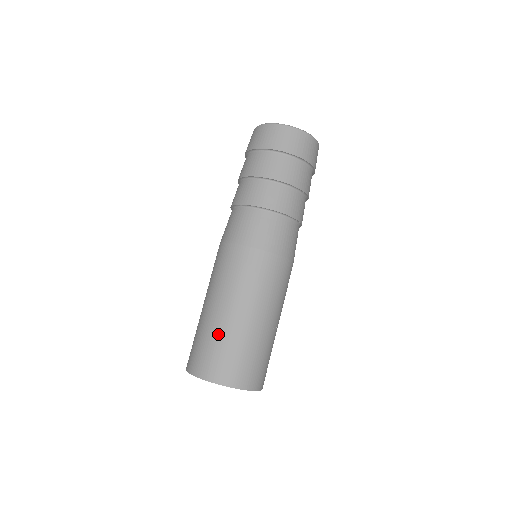
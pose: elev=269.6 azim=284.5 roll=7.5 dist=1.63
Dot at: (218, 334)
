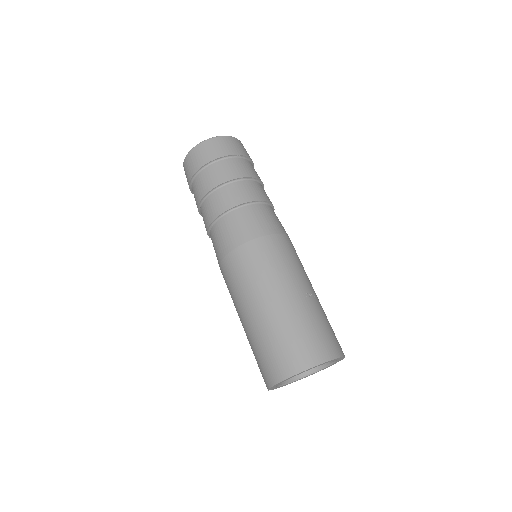
Dot at: (265, 334)
